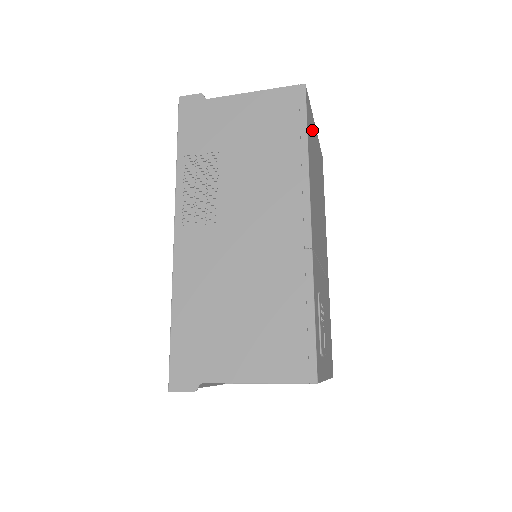
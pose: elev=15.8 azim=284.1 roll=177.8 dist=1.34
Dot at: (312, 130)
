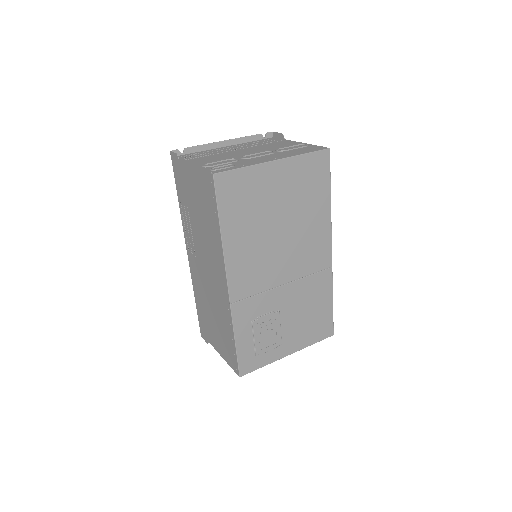
Dot at: (251, 187)
